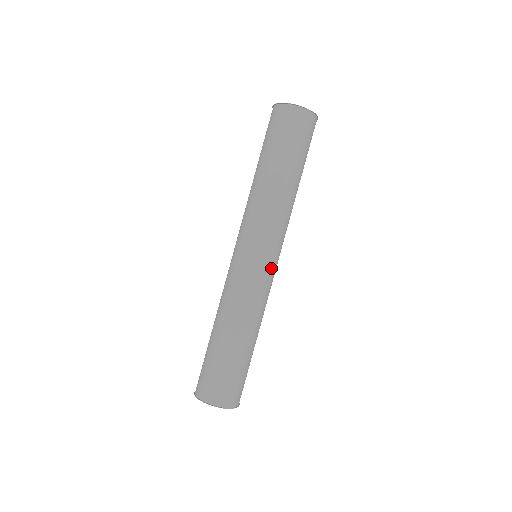
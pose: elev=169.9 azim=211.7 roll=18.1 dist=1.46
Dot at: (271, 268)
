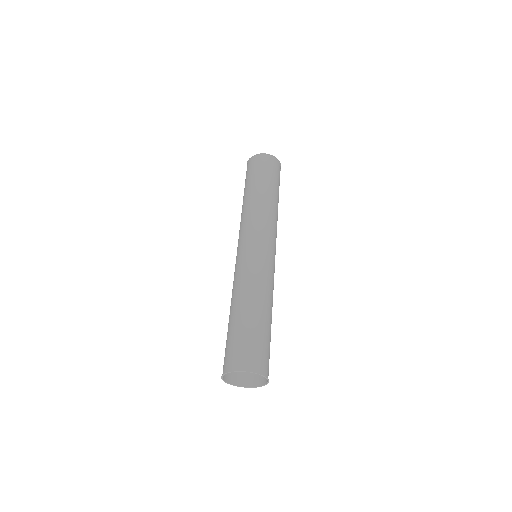
Dot at: occluded
